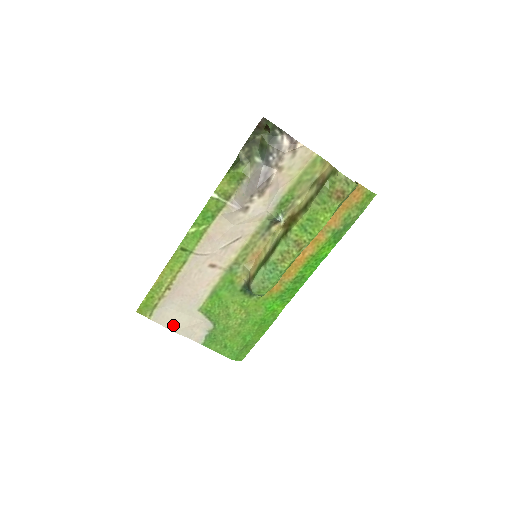
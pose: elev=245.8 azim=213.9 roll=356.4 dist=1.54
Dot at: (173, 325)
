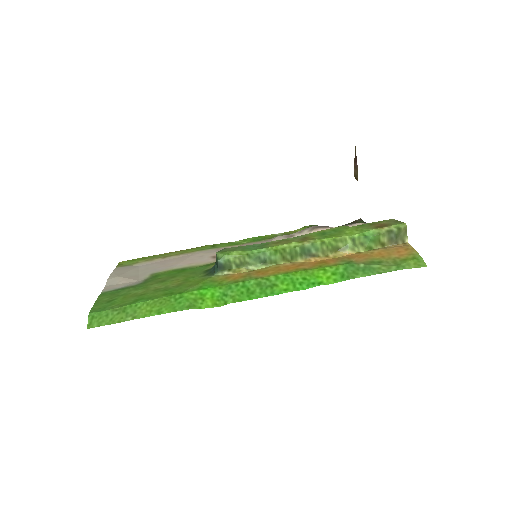
Dot at: (119, 274)
